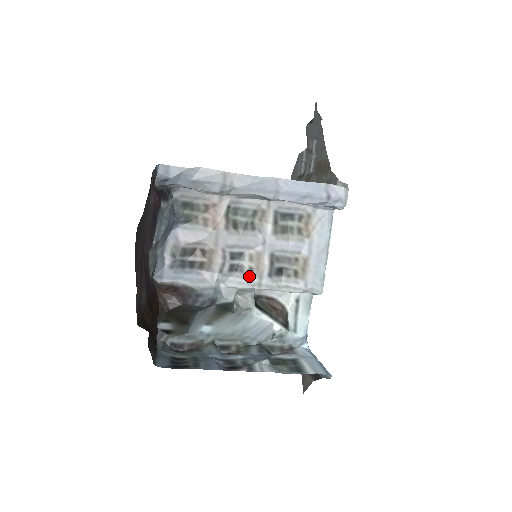
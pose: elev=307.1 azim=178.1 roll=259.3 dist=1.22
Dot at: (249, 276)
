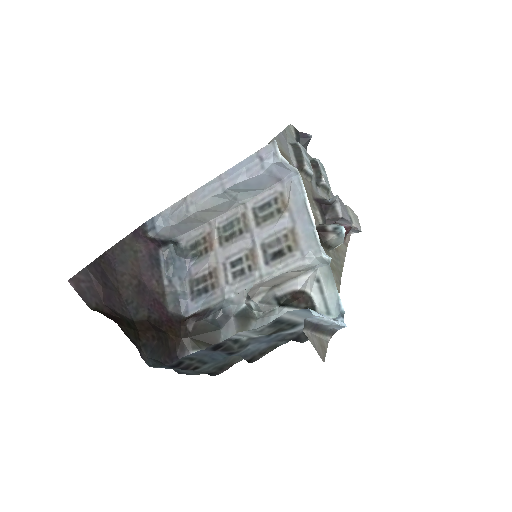
Dot at: (250, 274)
